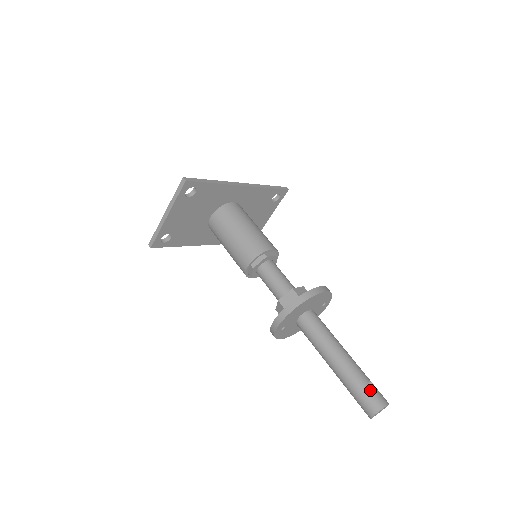
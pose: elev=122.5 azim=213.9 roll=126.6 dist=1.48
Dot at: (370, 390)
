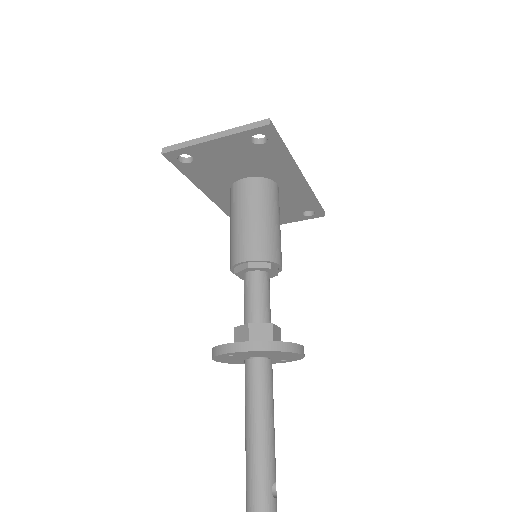
Dot at: (271, 494)
